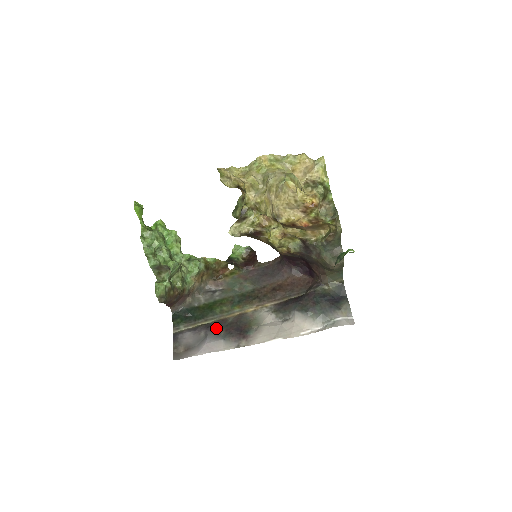
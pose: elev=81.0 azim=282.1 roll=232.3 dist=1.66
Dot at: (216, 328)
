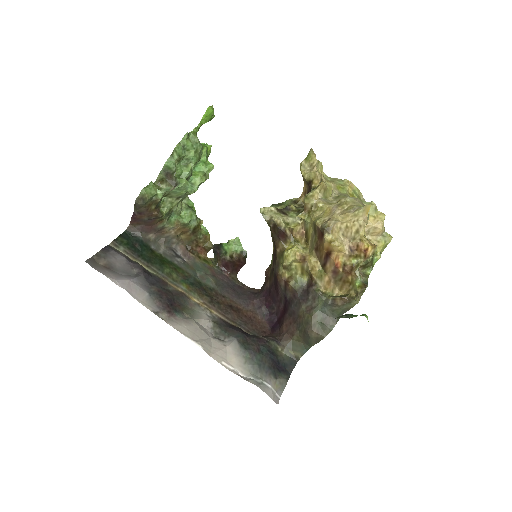
Dot at: (152, 280)
